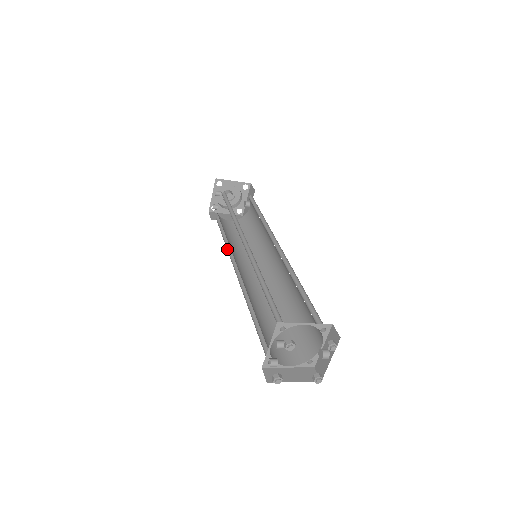
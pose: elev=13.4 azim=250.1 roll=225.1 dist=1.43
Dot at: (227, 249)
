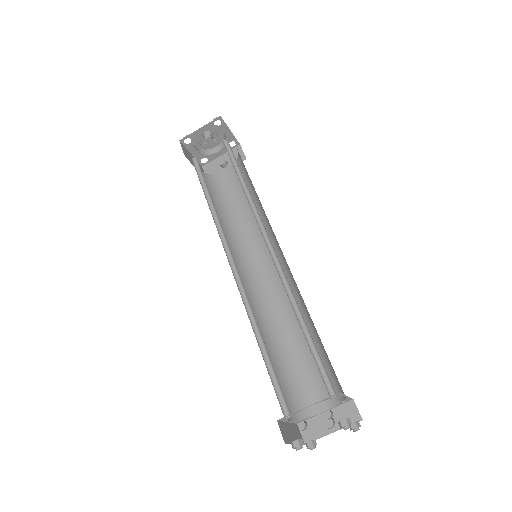
Dot at: (213, 219)
